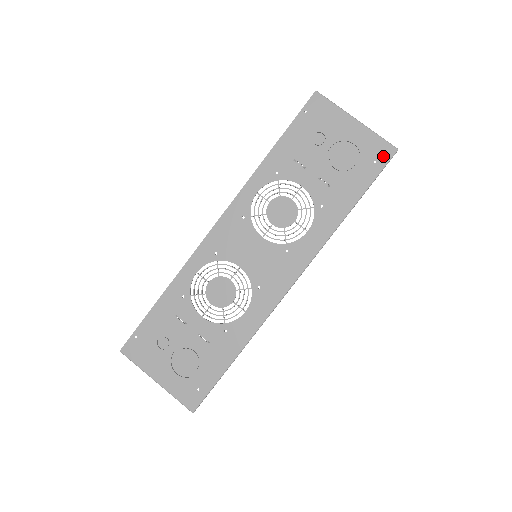
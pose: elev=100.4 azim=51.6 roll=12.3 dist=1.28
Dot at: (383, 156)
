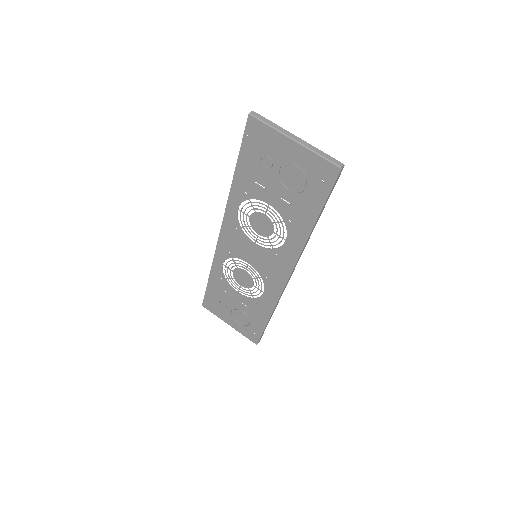
Dot at: (328, 176)
